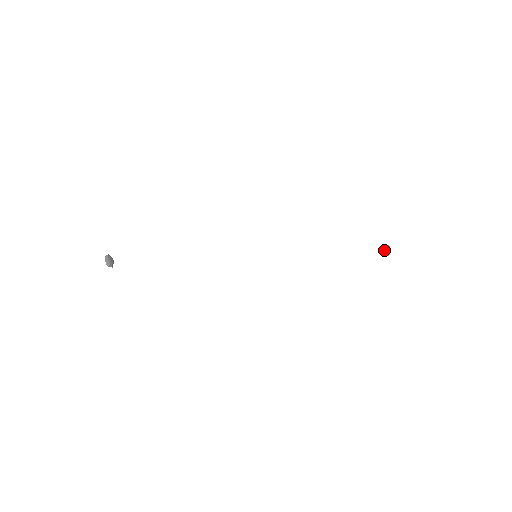
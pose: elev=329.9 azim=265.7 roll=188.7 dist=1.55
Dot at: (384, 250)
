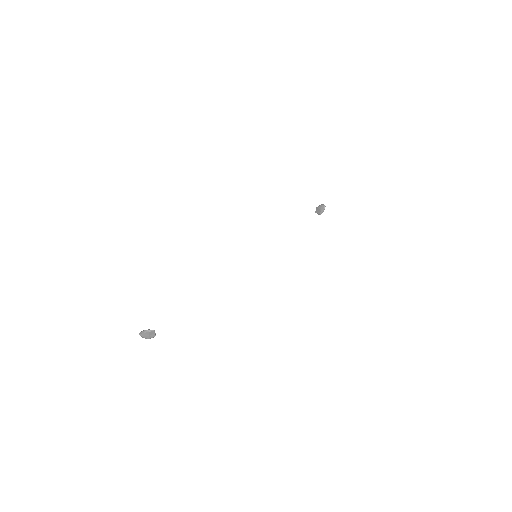
Dot at: (319, 209)
